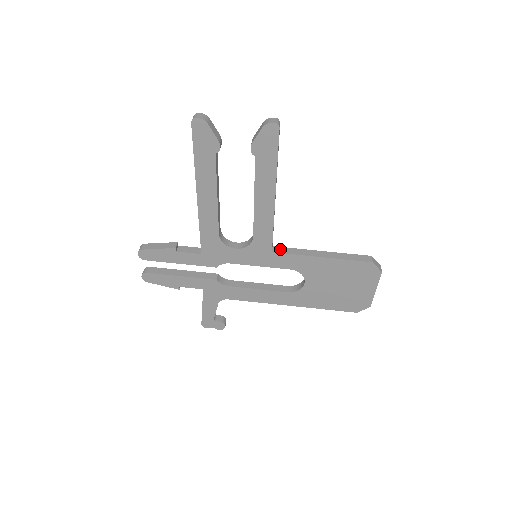
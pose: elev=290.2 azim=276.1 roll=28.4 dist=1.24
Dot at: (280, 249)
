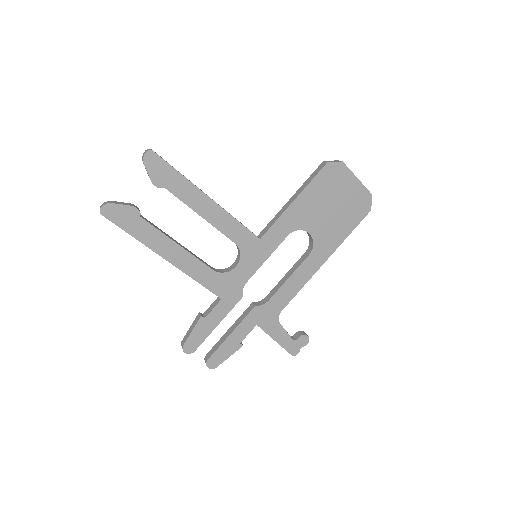
Dot at: (263, 231)
